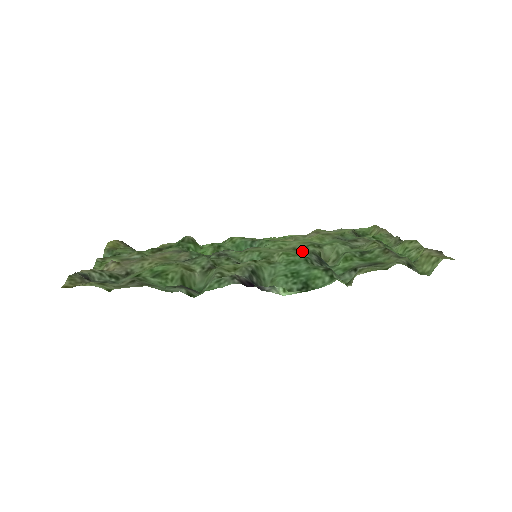
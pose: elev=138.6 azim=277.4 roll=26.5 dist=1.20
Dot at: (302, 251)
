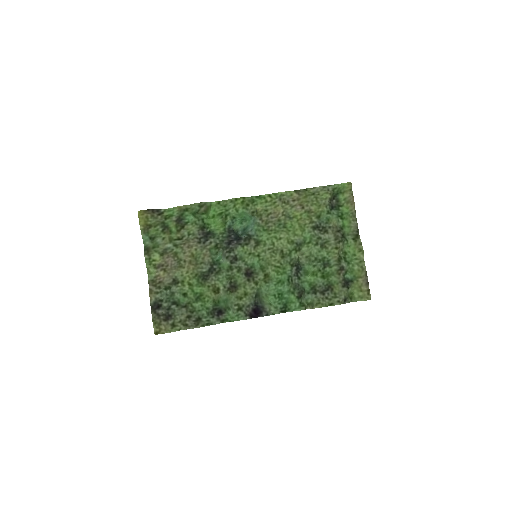
Dot at: (287, 262)
